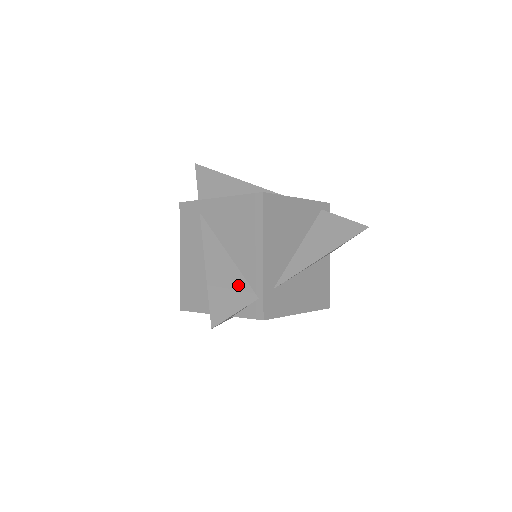
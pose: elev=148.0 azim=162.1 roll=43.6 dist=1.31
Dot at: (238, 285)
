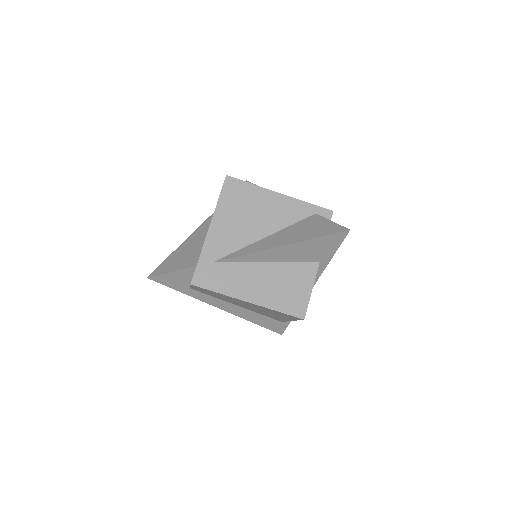
Dot at: (192, 255)
